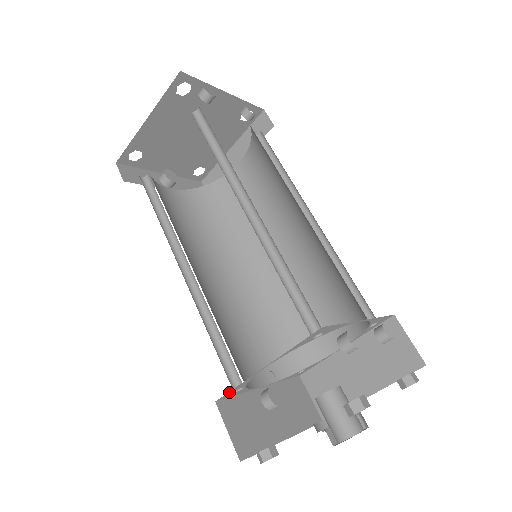
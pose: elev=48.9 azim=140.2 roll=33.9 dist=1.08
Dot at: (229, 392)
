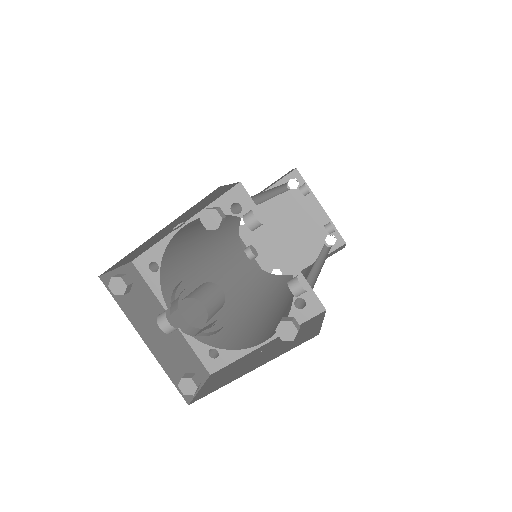
Dot at: (146, 253)
